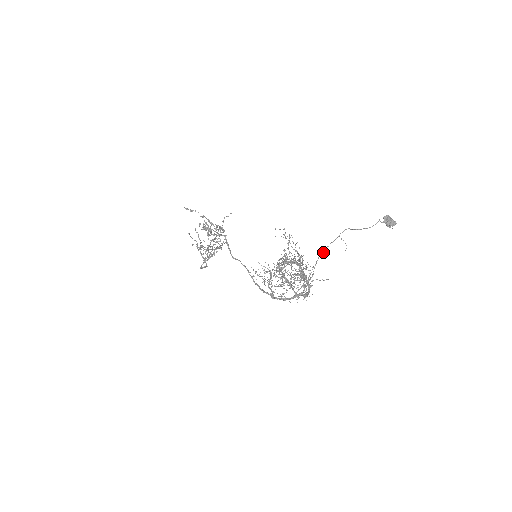
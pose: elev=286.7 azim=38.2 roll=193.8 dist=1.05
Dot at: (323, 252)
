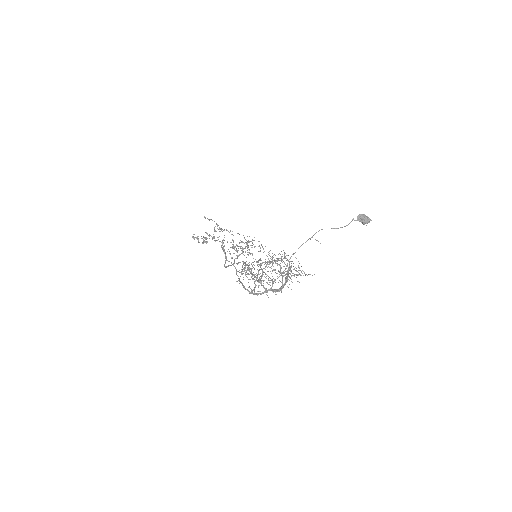
Dot at: (295, 252)
